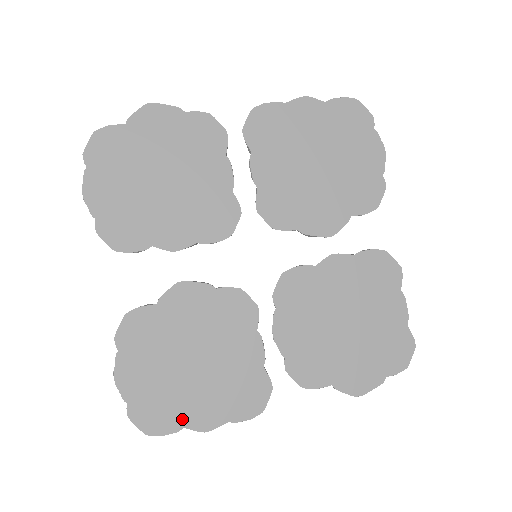
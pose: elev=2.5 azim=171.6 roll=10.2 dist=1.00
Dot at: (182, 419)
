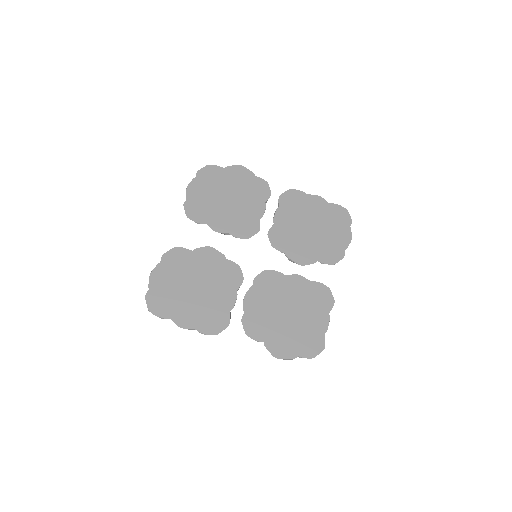
Dot at: (172, 313)
